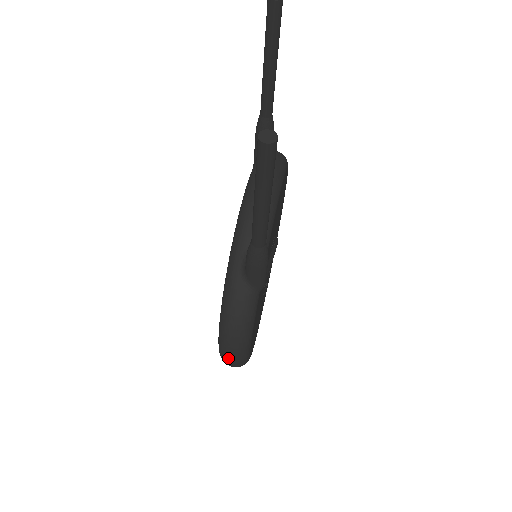
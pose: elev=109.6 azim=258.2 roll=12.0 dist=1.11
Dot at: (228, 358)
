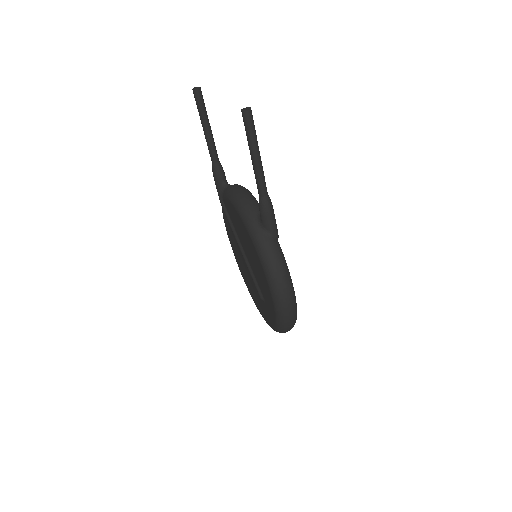
Dot at: (285, 303)
